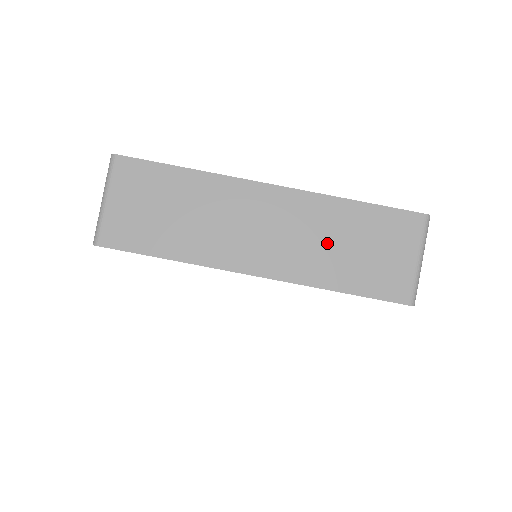
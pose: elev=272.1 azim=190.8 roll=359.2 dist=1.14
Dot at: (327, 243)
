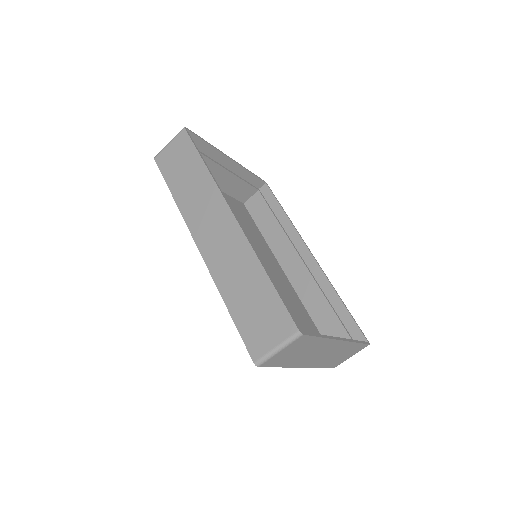
Dot at: (335, 355)
